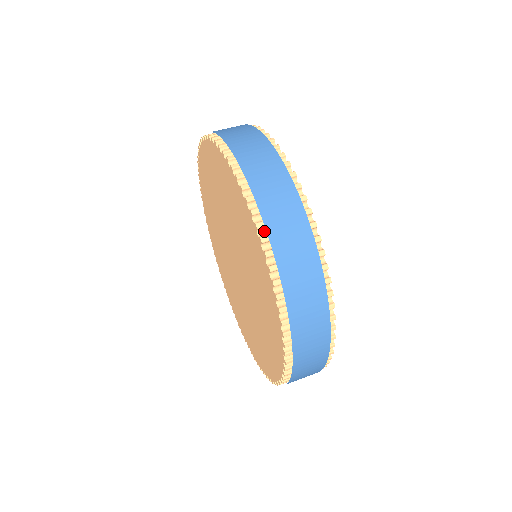
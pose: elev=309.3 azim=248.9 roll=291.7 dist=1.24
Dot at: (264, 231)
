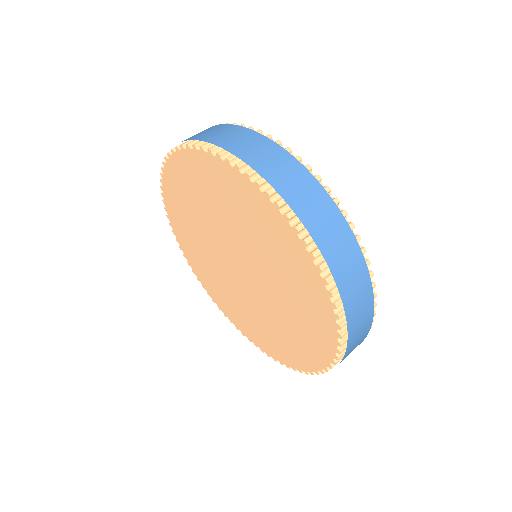
Dot at: (294, 220)
